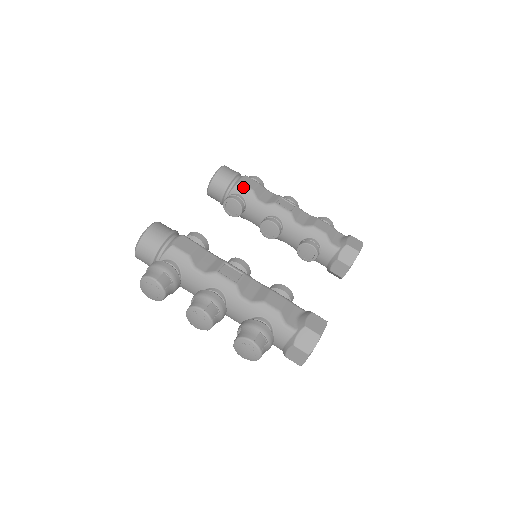
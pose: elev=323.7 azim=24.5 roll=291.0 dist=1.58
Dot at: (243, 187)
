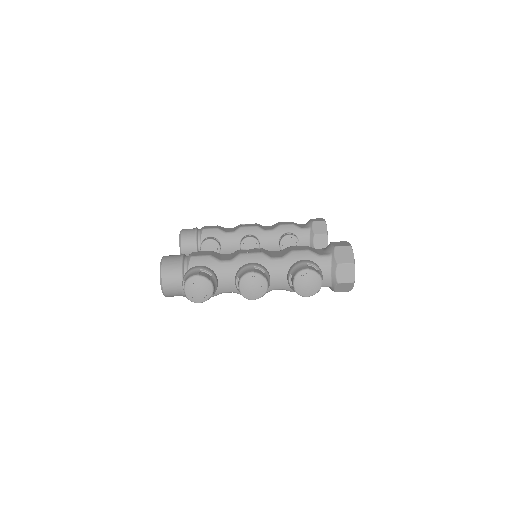
Dot at: (208, 230)
